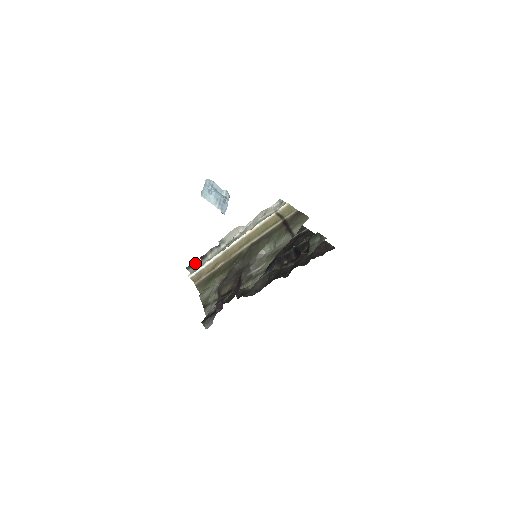
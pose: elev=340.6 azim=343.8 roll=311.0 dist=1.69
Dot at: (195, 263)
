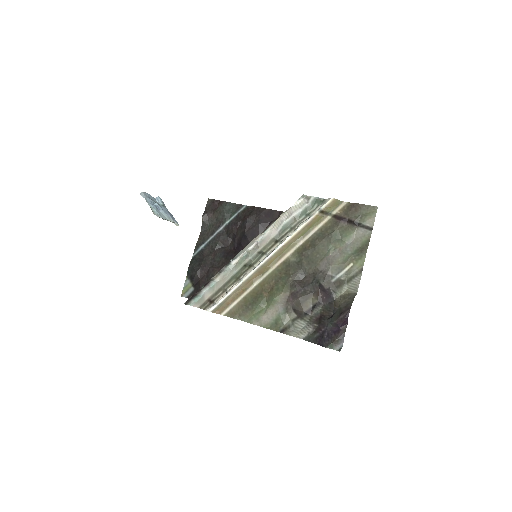
Dot at: (197, 293)
